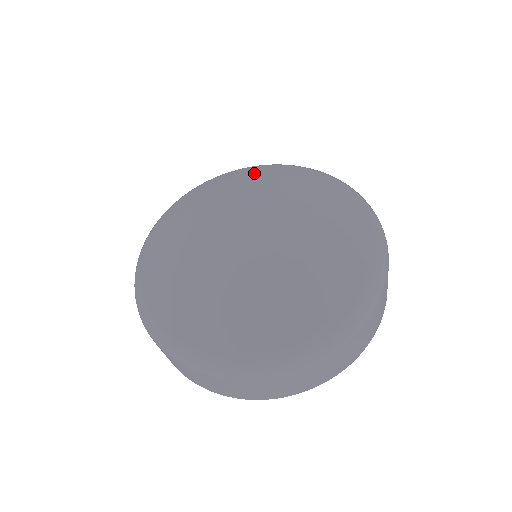
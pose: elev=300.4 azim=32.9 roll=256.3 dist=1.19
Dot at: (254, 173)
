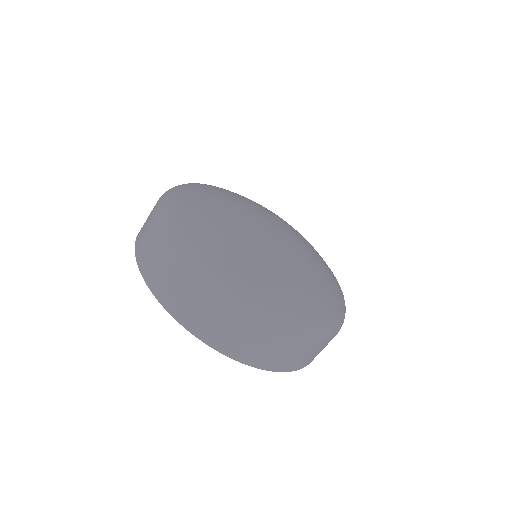
Dot at: occluded
